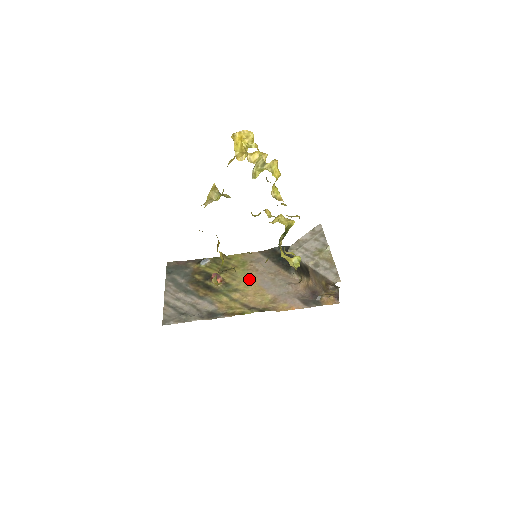
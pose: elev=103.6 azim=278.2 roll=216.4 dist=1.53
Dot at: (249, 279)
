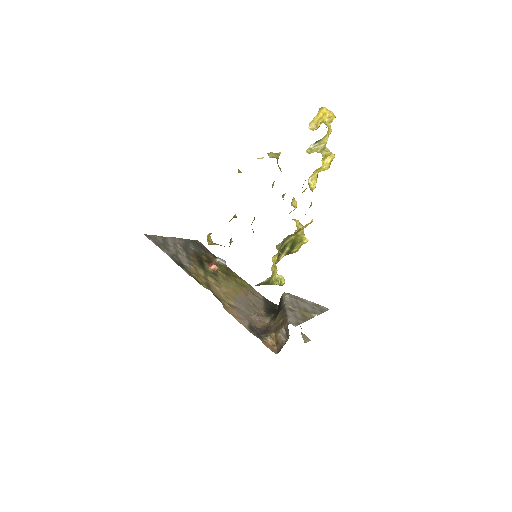
Dot at: (234, 289)
